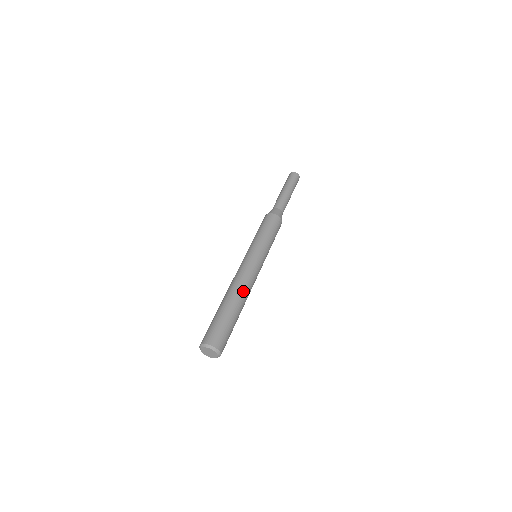
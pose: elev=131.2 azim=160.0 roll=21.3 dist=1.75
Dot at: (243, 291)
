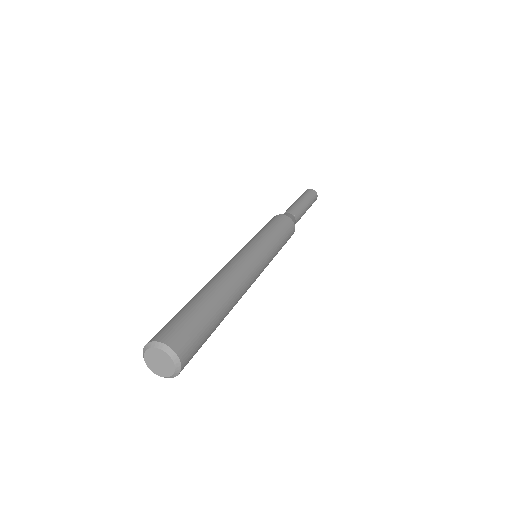
Dot at: (233, 284)
